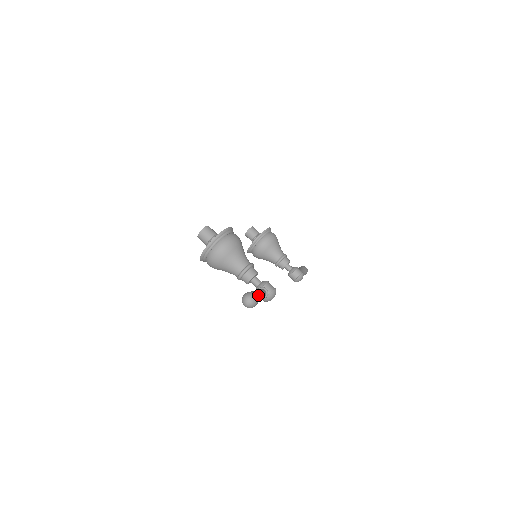
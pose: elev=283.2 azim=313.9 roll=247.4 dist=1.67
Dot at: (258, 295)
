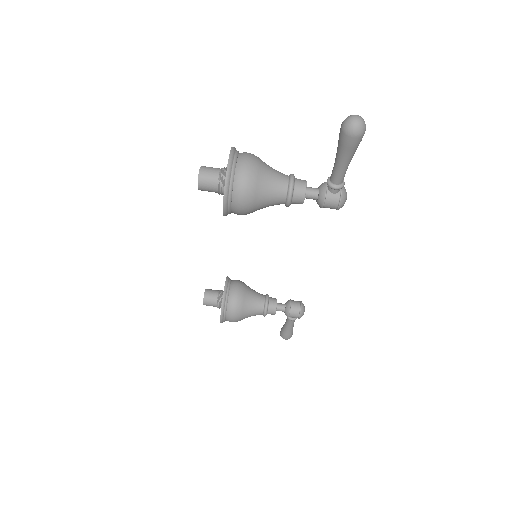
Dot at: occluded
